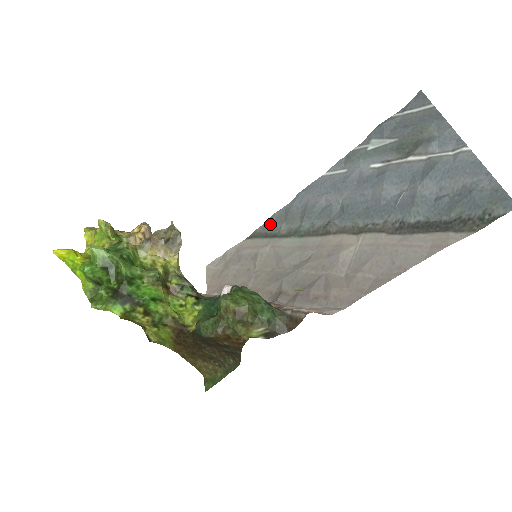
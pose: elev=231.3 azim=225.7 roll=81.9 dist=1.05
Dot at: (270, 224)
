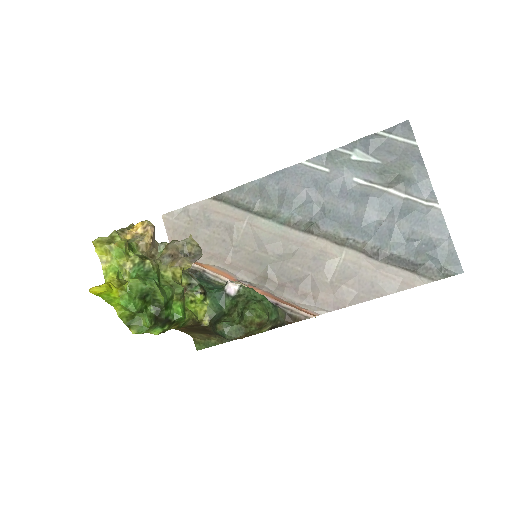
Dot at: (241, 193)
